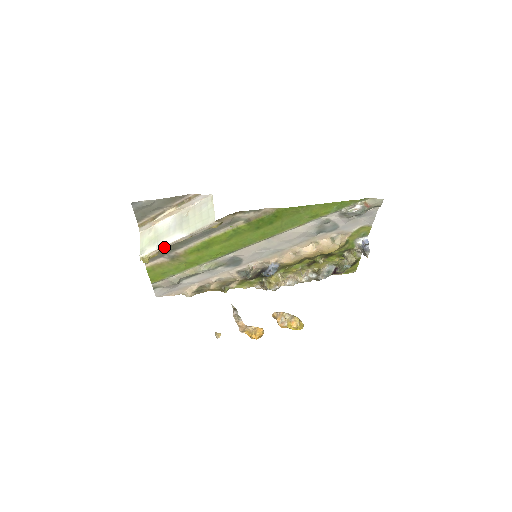
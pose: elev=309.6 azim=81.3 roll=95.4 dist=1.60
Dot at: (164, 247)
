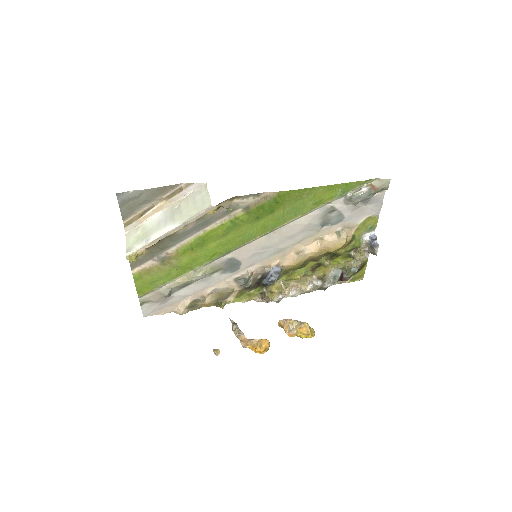
Dot at: (154, 241)
